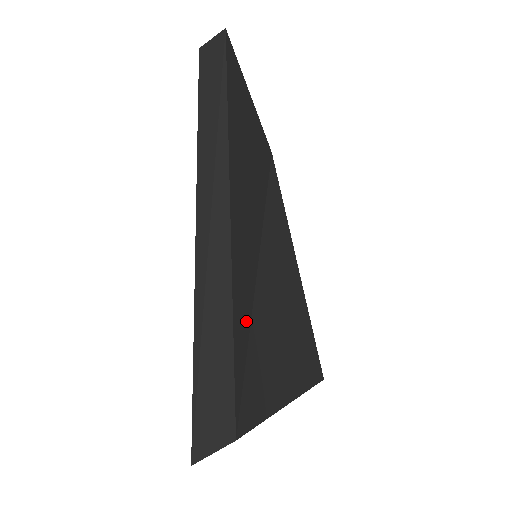
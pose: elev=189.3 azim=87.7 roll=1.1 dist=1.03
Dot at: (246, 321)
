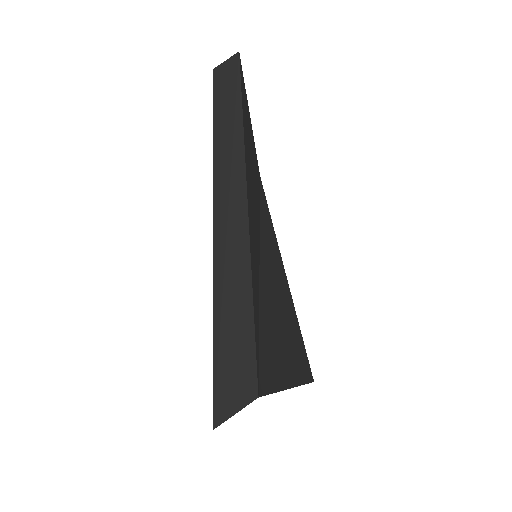
Dot at: (257, 301)
